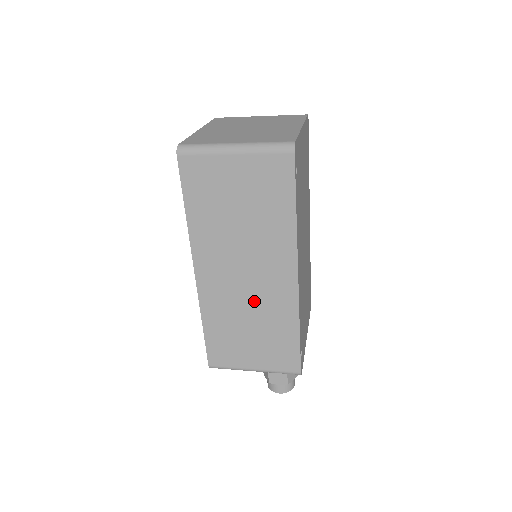
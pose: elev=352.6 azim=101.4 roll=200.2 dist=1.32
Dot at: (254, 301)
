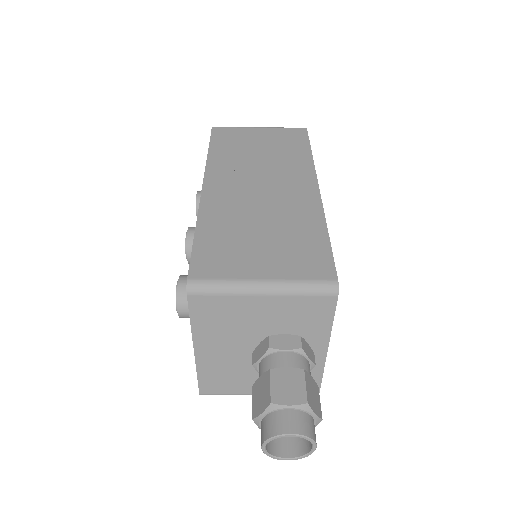
Dot at: (269, 205)
